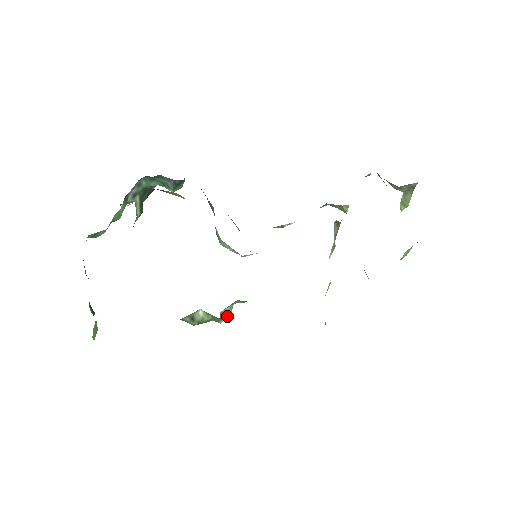
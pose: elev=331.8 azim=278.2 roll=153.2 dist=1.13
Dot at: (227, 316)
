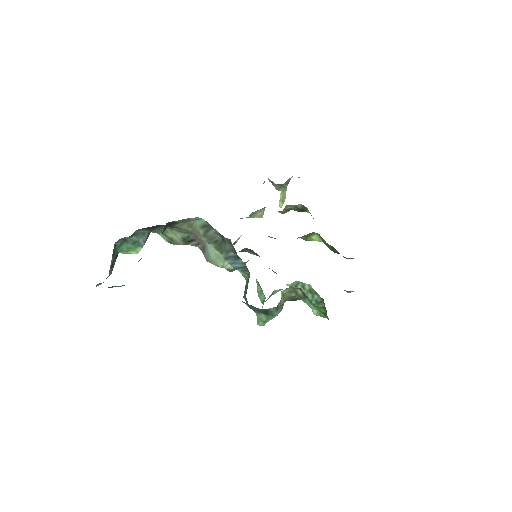
Dot at: occluded
